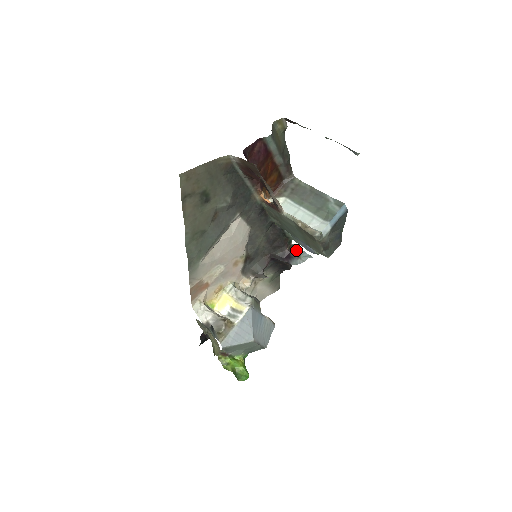
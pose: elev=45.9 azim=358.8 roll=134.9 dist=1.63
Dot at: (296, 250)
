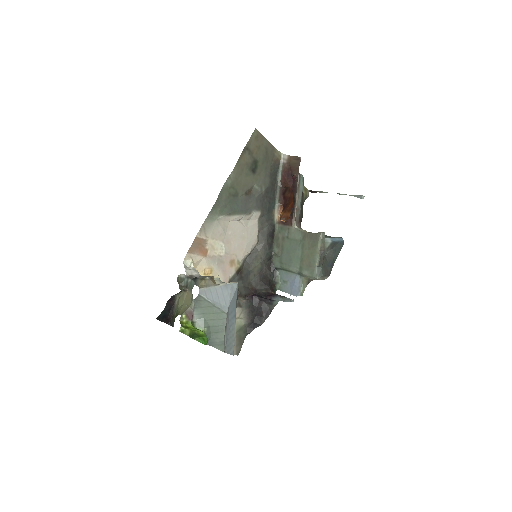
Dot at: occluded
